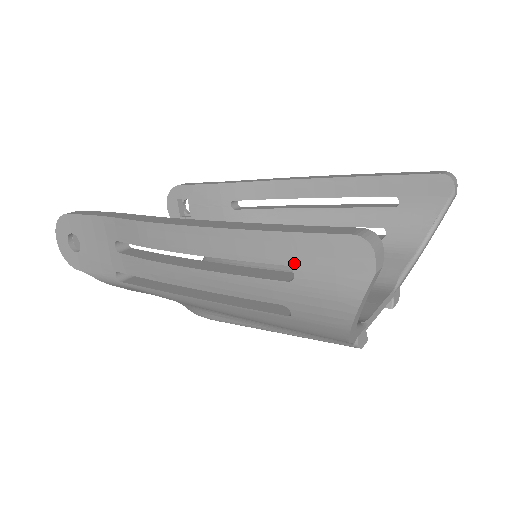
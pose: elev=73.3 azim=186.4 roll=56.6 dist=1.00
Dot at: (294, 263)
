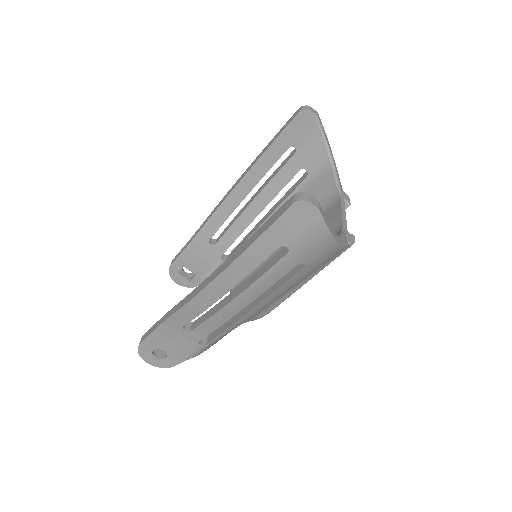
Dot at: (281, 243)
